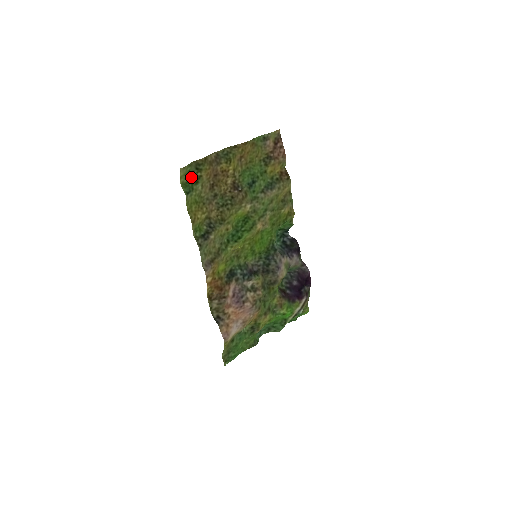
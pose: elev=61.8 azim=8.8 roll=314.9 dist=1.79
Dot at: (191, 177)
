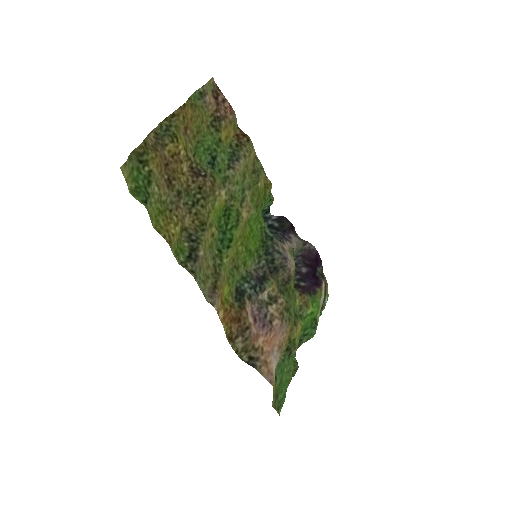
Dot at: (138, 177)
